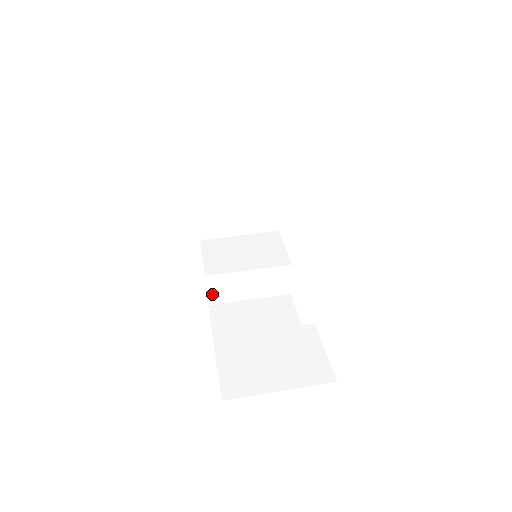
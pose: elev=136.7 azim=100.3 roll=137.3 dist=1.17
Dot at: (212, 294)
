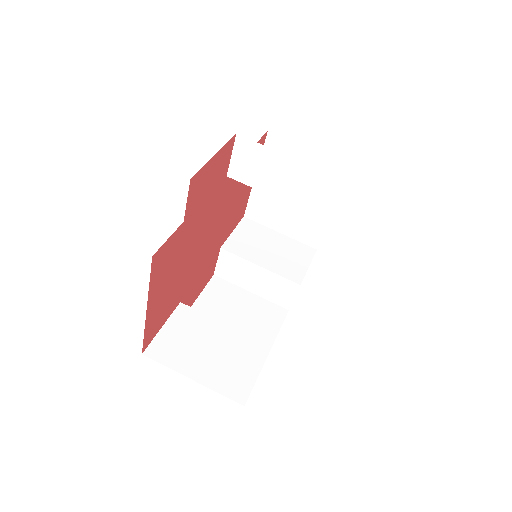
Dot at: (221, 267)
